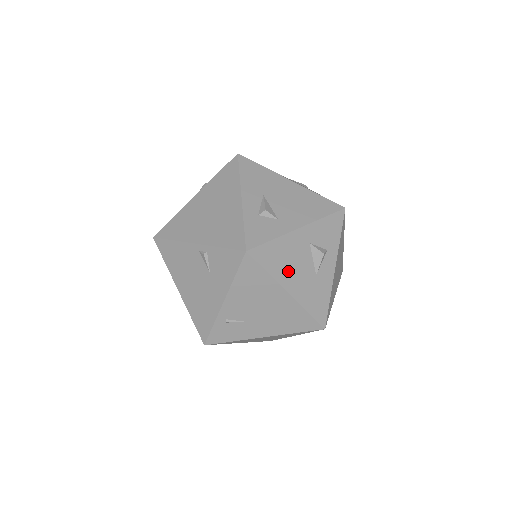
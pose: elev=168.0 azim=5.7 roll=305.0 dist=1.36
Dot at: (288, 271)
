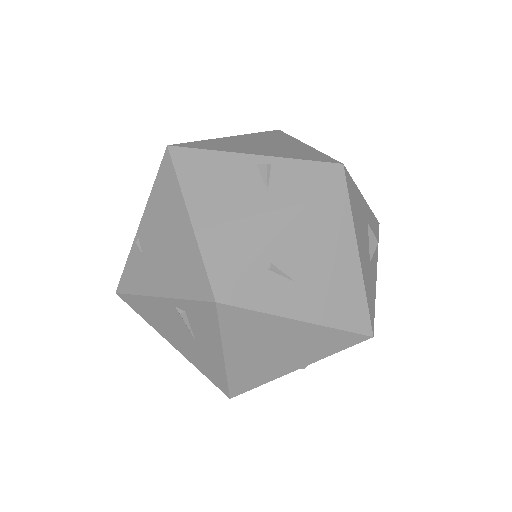
Dot at: (359, 230)
